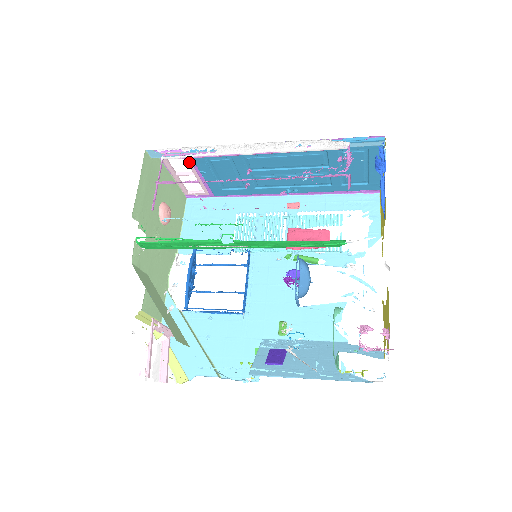
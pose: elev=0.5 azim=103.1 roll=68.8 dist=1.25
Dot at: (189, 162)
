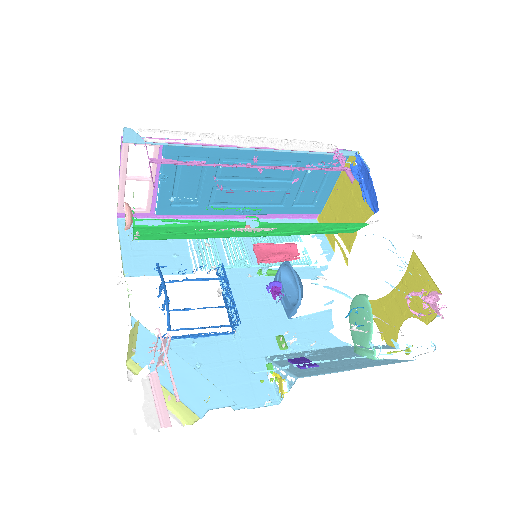
Dot at: occluded
